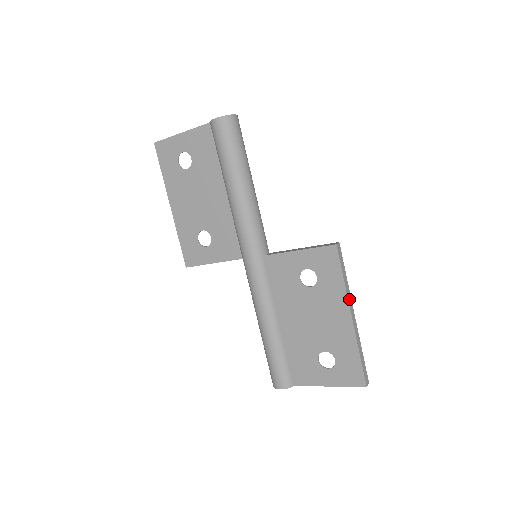
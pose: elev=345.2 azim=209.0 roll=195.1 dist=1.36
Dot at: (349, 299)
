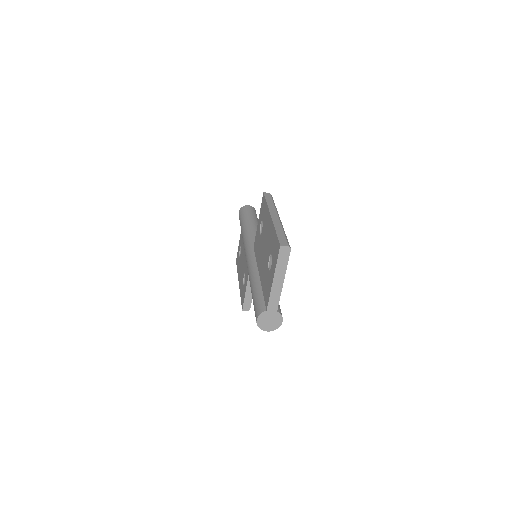
Dot at: (272, 210)
